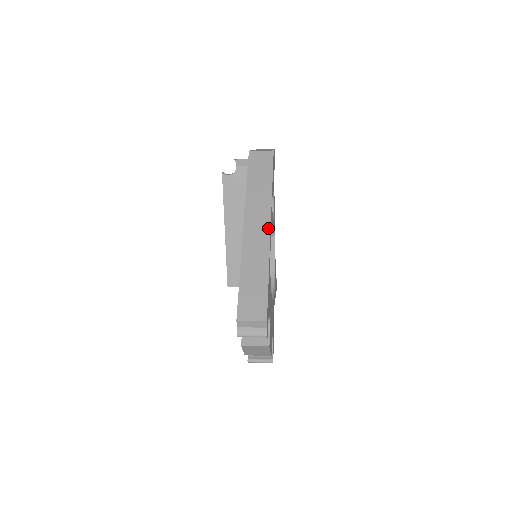
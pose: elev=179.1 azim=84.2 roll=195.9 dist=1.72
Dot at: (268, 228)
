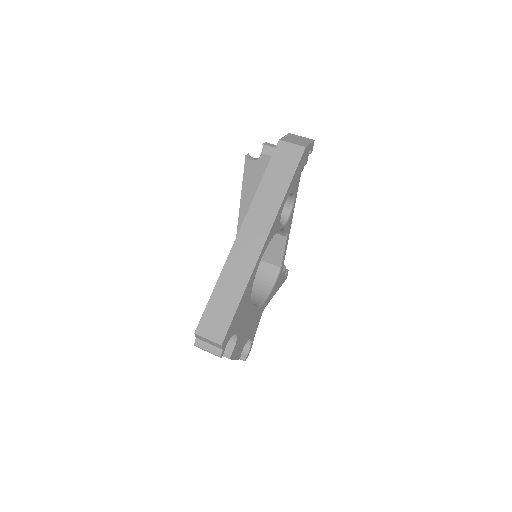
Dot at: (262, 243)
